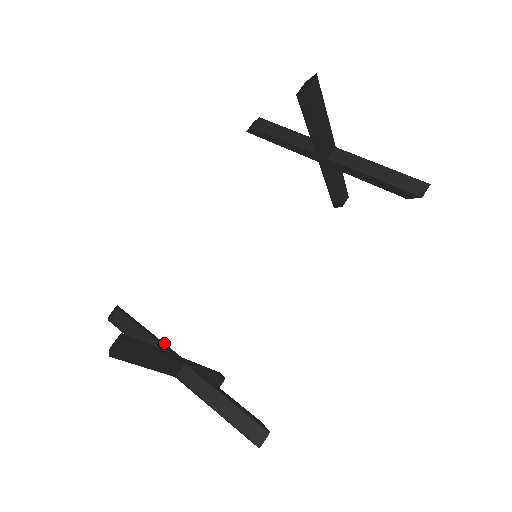
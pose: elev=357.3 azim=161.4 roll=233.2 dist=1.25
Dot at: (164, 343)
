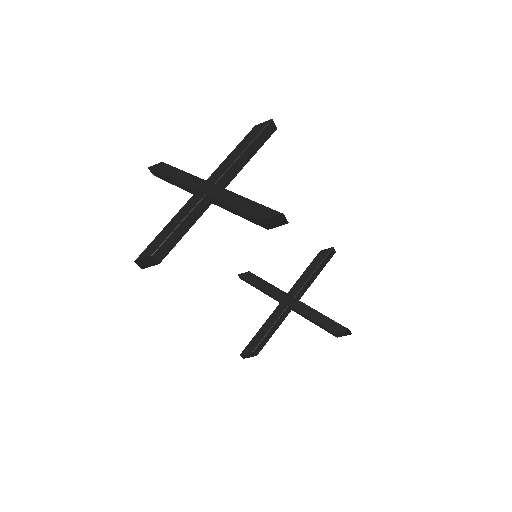
Dot at: occluded
